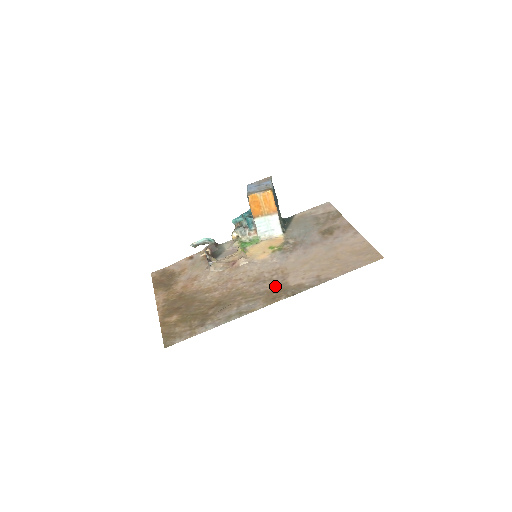
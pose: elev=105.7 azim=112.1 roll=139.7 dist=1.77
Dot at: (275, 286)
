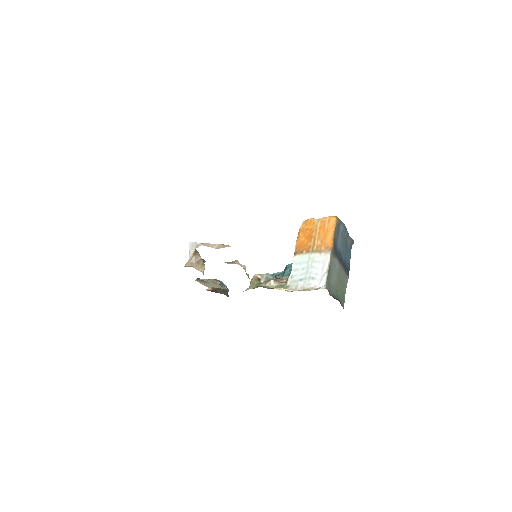
Dot at: occluded
